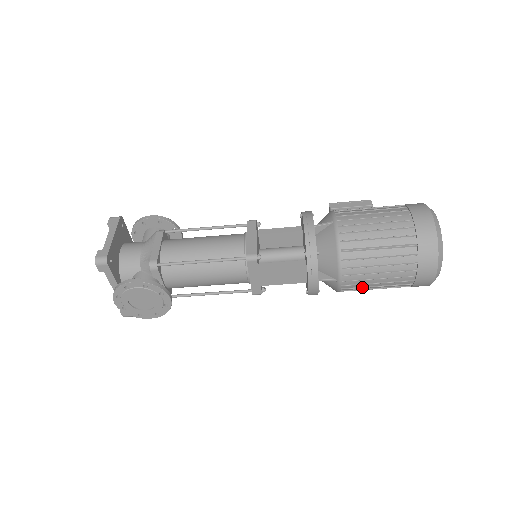
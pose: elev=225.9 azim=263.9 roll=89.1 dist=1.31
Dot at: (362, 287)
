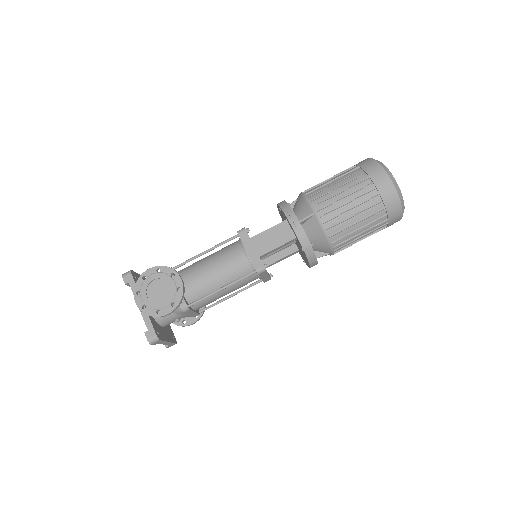
Dot at: (339, 214)
